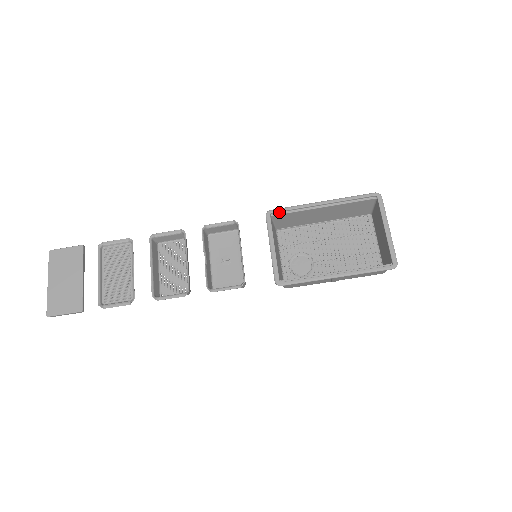
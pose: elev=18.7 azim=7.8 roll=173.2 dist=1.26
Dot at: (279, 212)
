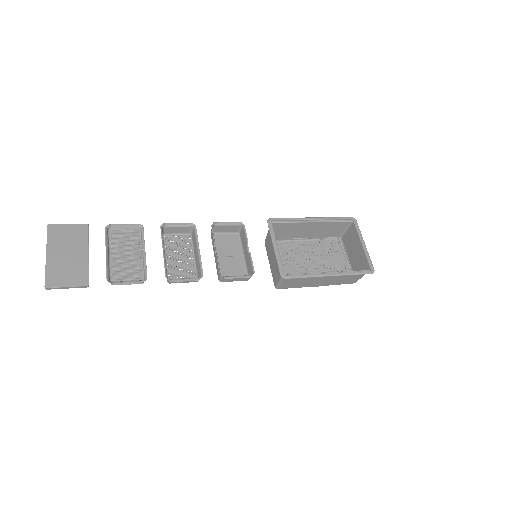
Dot at: (278, 221)
